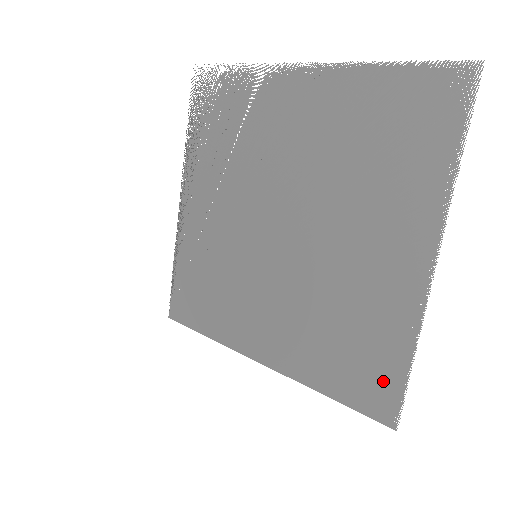
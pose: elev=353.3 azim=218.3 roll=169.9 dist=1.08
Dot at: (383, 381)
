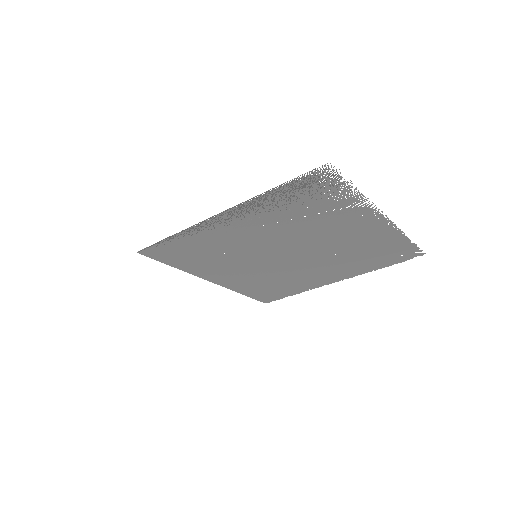
Dot at: (276, 296)
